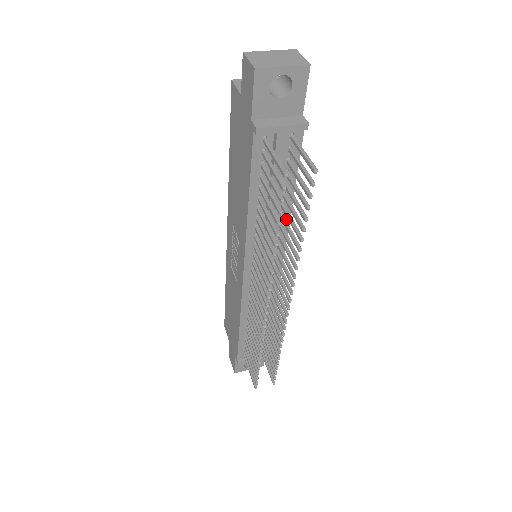
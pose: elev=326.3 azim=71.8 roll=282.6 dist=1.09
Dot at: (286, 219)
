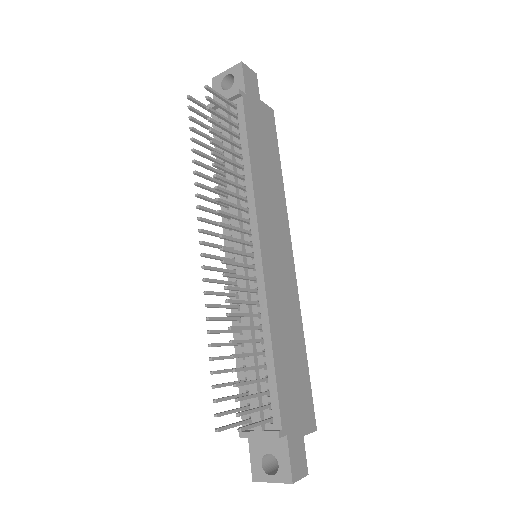
Dot at: (250, 183)
